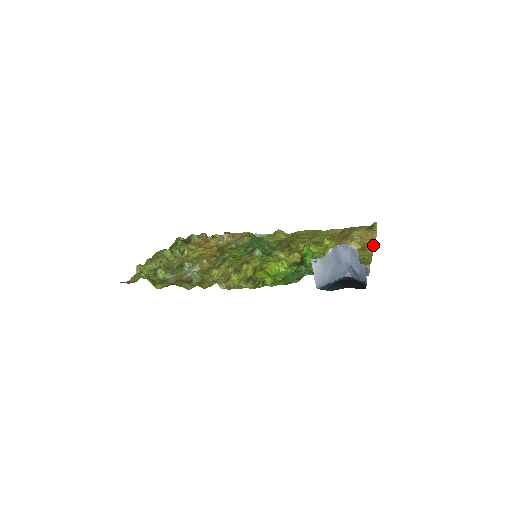
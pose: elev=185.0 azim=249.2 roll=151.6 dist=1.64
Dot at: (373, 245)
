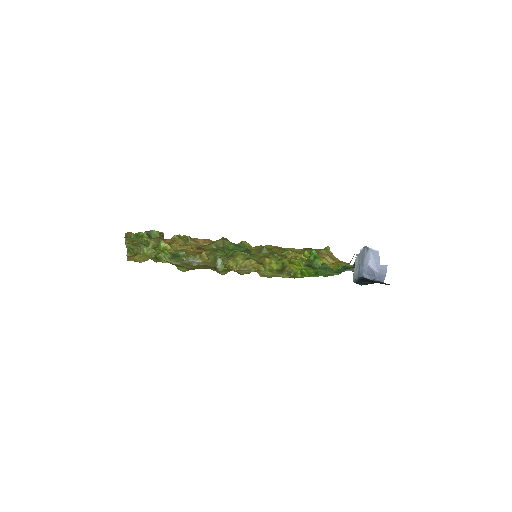
Dot at: occluded
